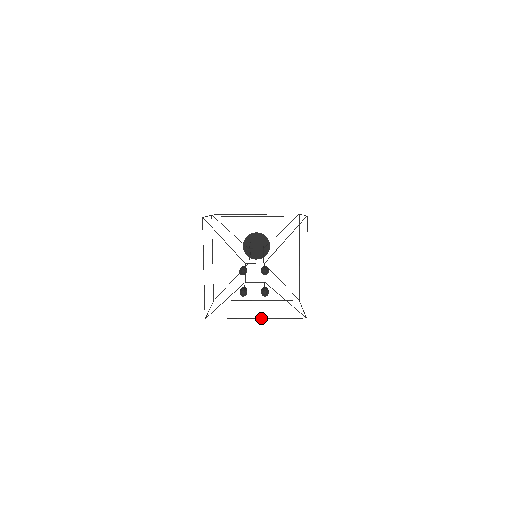
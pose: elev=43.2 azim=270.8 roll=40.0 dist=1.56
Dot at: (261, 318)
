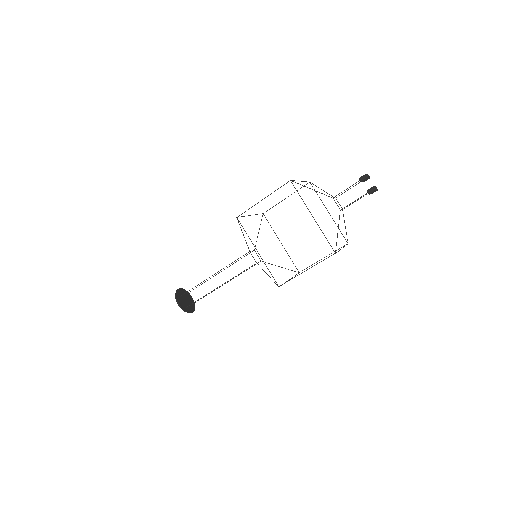
Dot at: occluded
